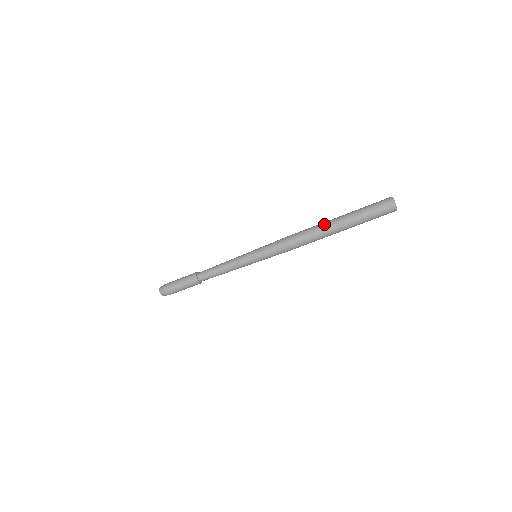
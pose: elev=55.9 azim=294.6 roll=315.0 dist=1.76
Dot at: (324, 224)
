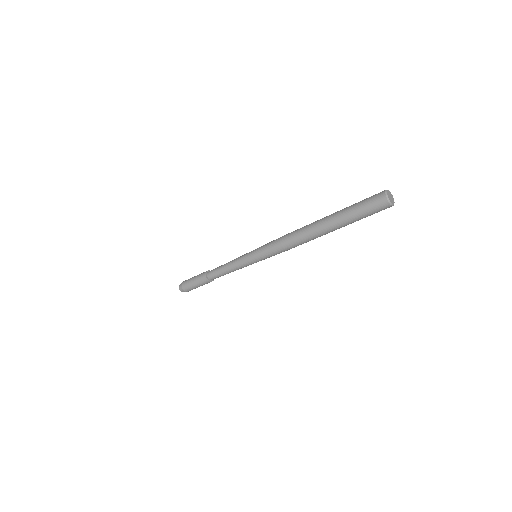
Dot at: (315, 222)
